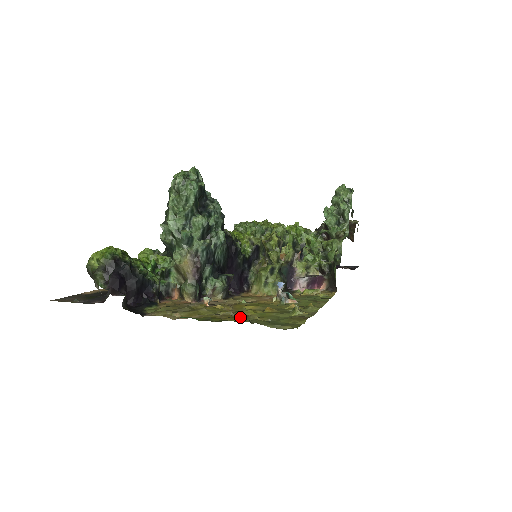
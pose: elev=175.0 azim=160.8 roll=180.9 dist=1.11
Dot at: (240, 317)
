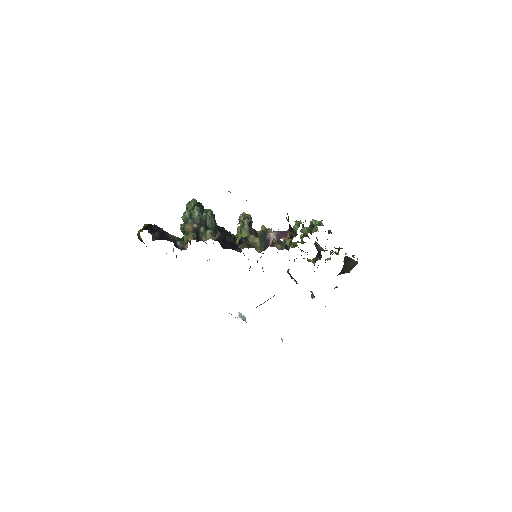
Dot at: occluded
